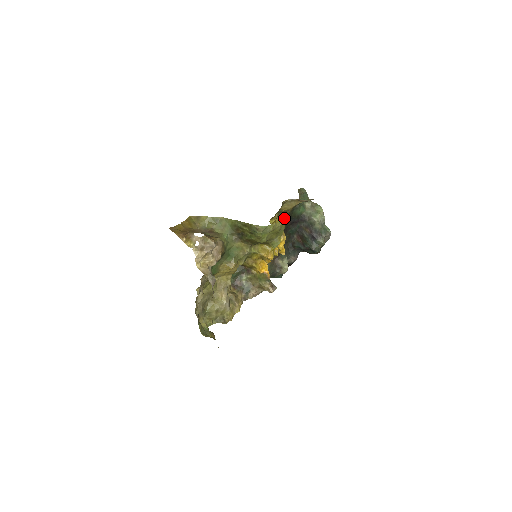
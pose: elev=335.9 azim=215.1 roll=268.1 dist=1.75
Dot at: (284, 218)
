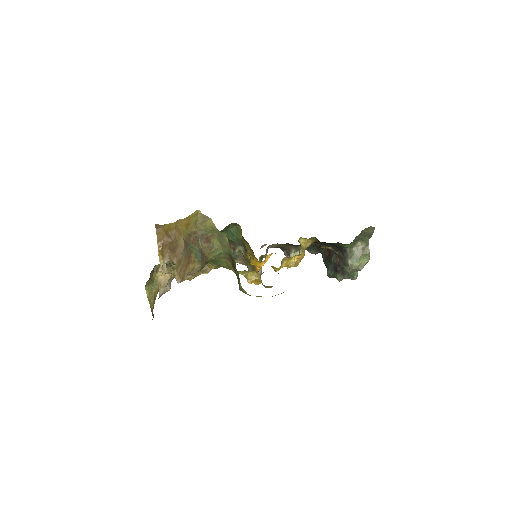
Dot at: (320, 242)
